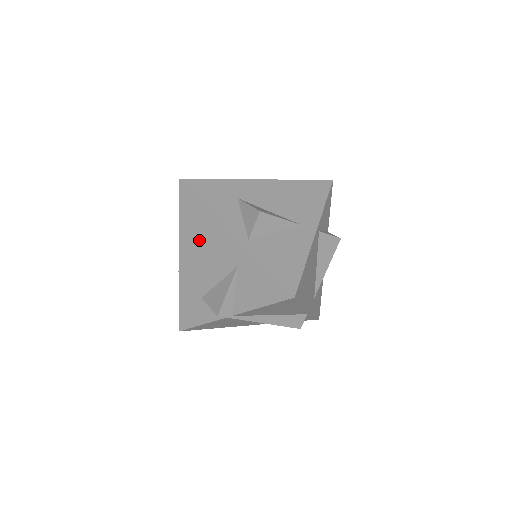
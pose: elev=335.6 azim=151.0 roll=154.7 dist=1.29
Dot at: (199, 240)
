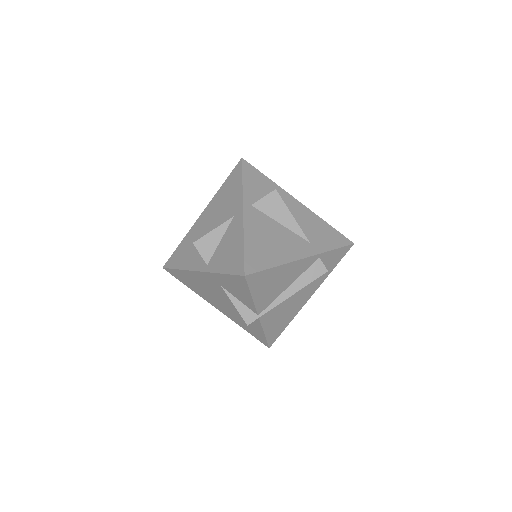
Dot at: (202, 290)
